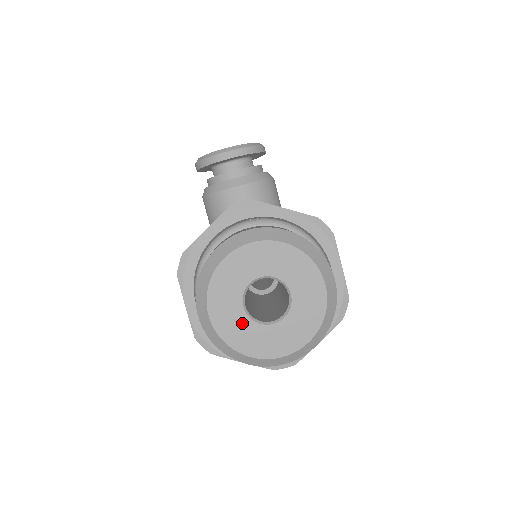
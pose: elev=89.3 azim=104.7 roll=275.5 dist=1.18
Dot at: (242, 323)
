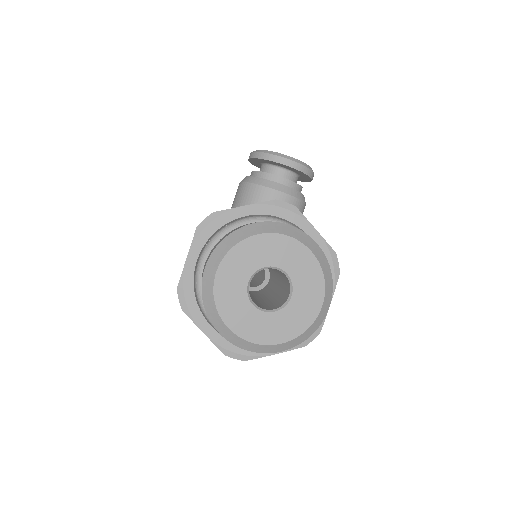
Dot at: (239, 295)
